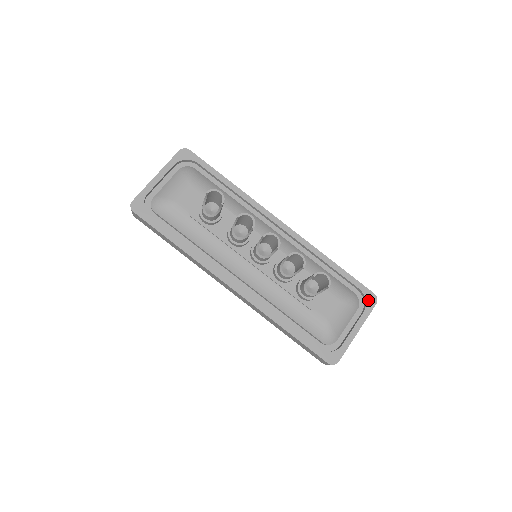
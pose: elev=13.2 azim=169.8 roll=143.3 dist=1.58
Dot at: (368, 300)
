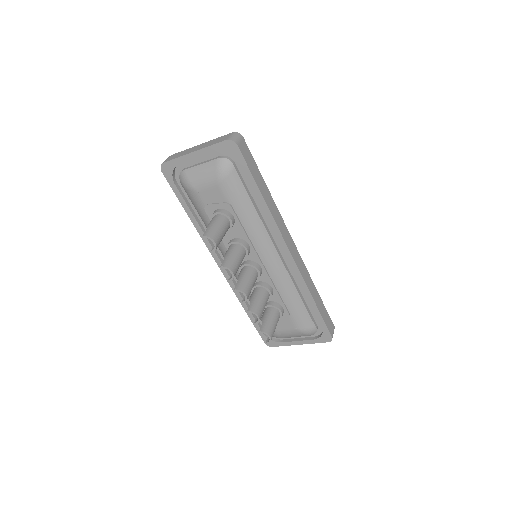
Dot at: (323, 337)
